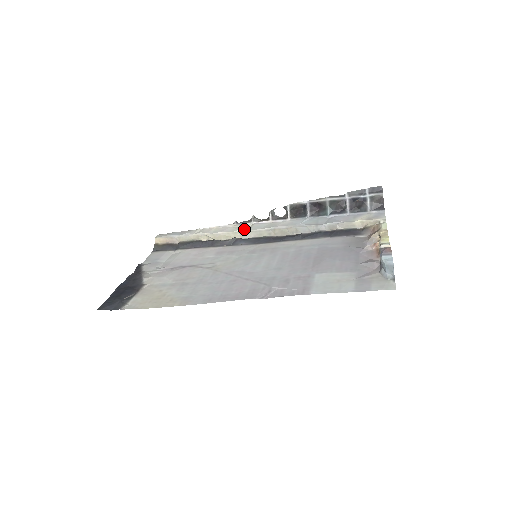
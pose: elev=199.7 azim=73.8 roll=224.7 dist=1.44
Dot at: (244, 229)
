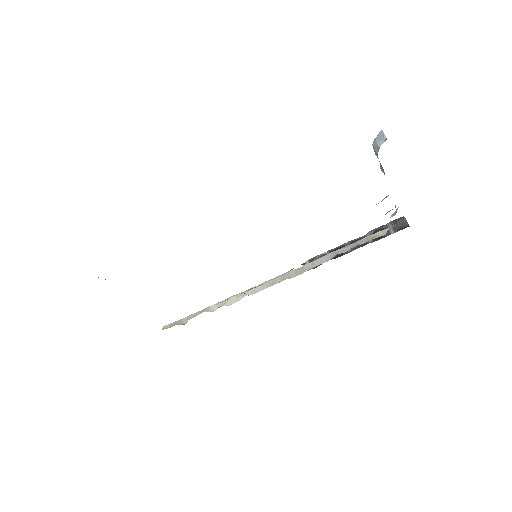
Dot at: occluded
